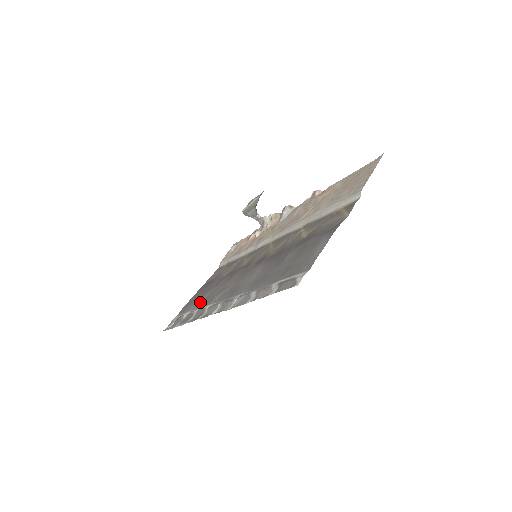
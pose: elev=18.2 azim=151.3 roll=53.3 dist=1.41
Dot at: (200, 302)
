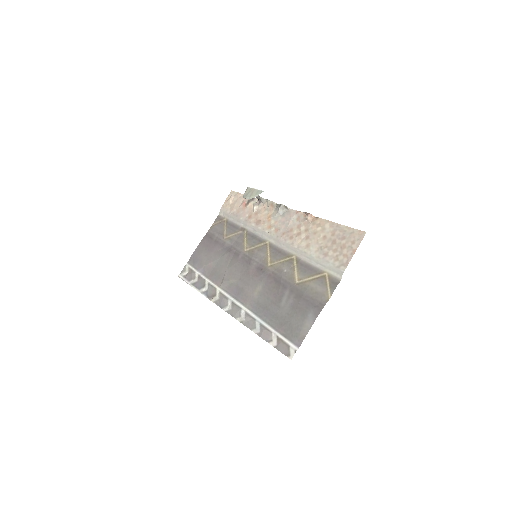
Dot at: (209, 270)
